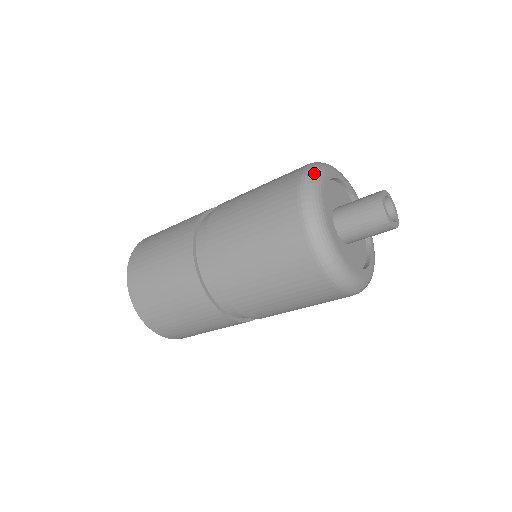
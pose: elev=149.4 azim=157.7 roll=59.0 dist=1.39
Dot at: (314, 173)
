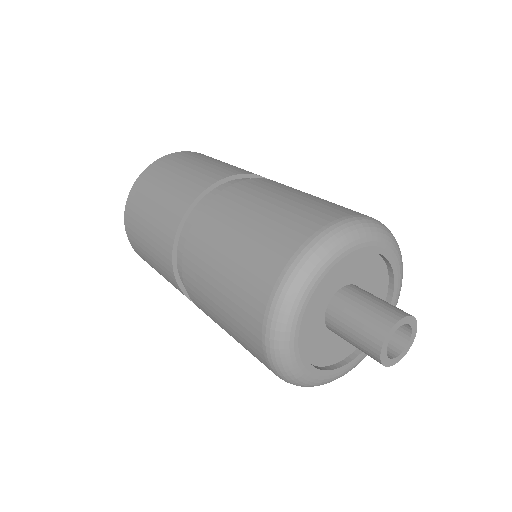
Dot at: (350, 232)
